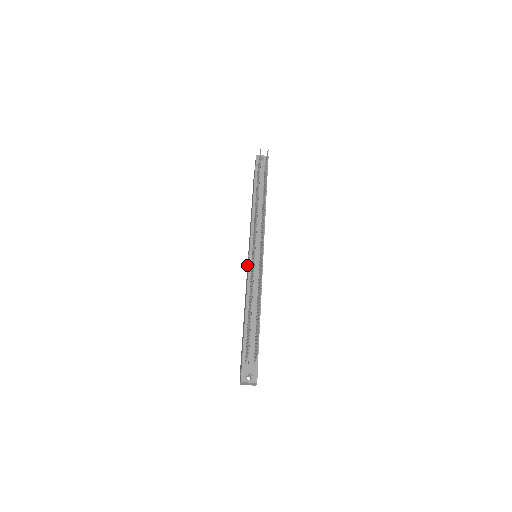
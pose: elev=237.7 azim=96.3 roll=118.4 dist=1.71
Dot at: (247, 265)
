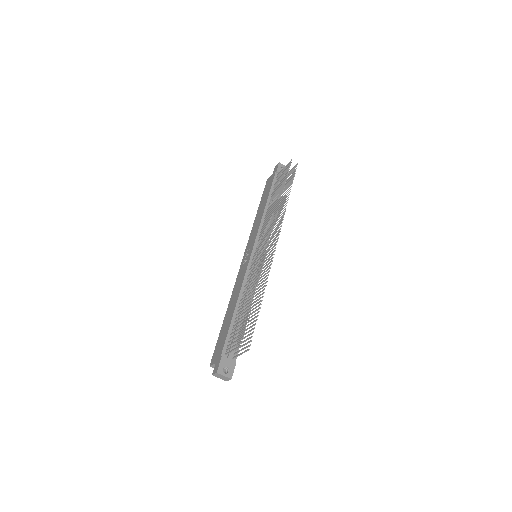
Dot at: (242, 261)
